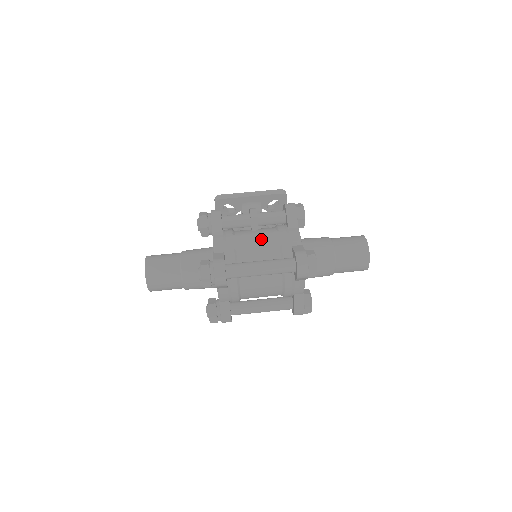
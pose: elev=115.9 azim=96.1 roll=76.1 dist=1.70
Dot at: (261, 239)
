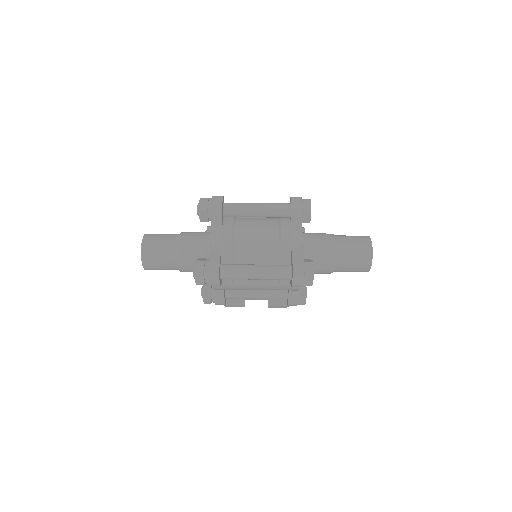
Dot at: occluded
